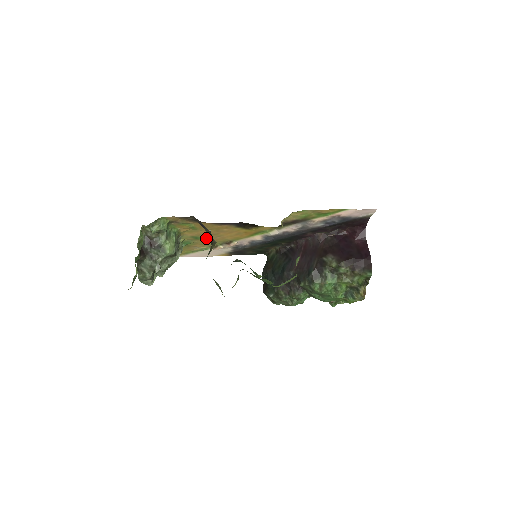
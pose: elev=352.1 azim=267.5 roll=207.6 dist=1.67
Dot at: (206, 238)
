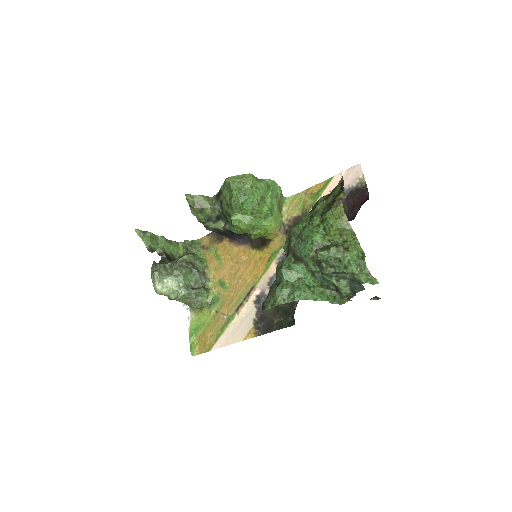
Dot at: (231, 286)
